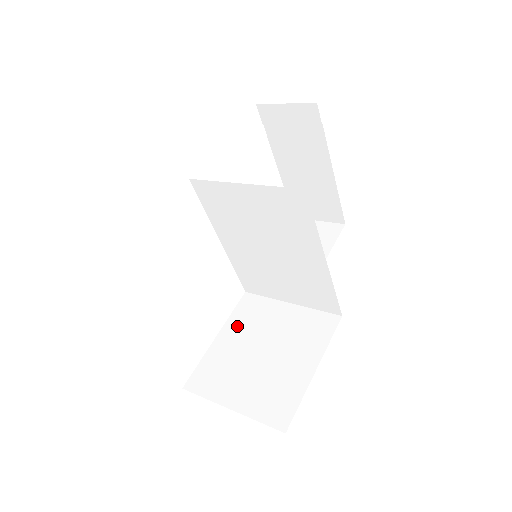
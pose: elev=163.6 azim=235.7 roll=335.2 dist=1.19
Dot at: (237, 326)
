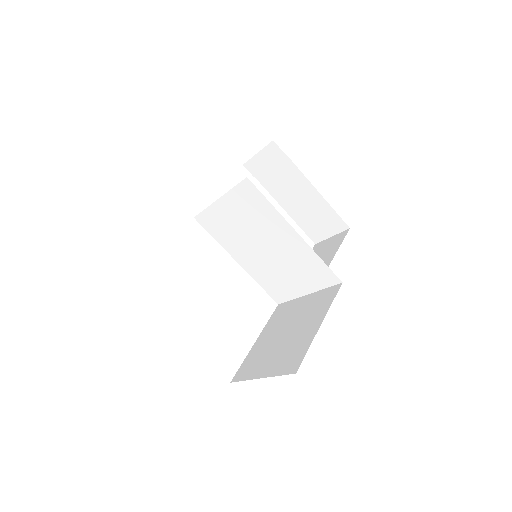
Dot at: (270, 327)
